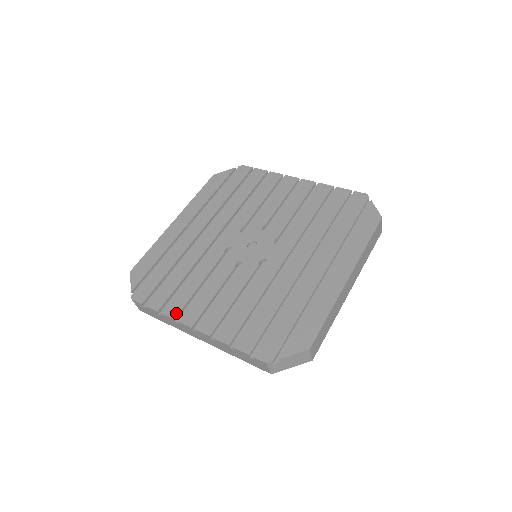
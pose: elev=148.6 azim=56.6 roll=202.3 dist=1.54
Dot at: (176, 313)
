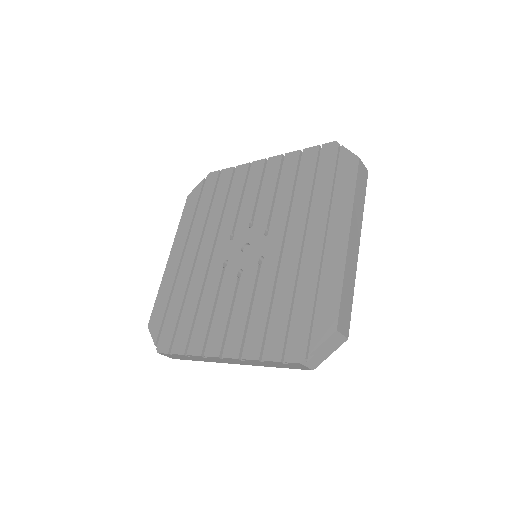
Dot at: (200, 349)
